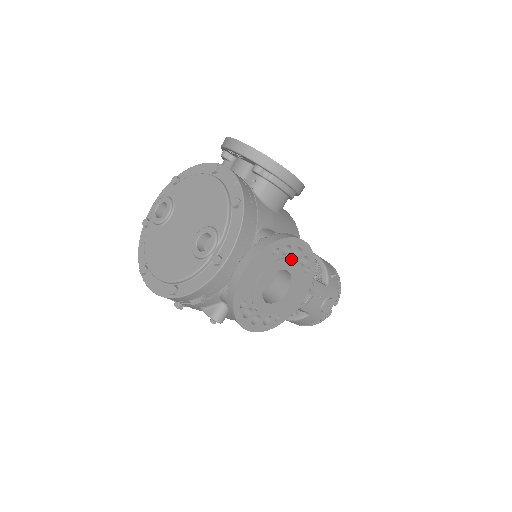
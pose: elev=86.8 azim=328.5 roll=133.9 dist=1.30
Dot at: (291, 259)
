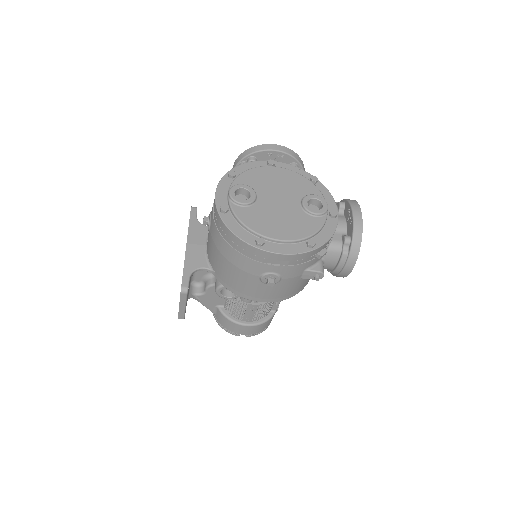
Dot at: occluded
